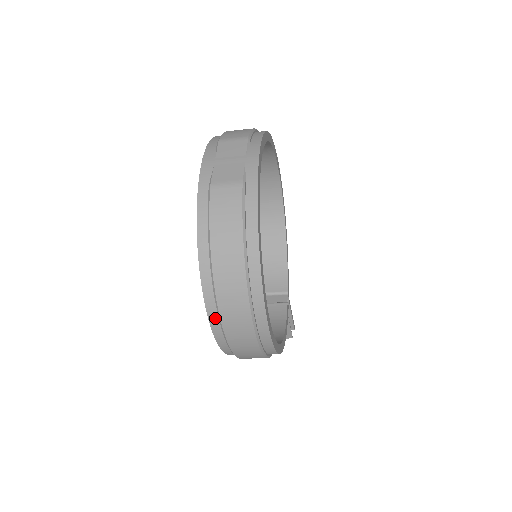
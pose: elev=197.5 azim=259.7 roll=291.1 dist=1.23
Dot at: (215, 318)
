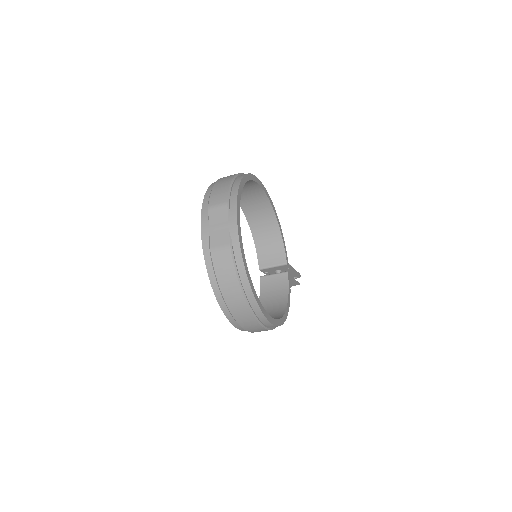
Dot at: (235, 323)
